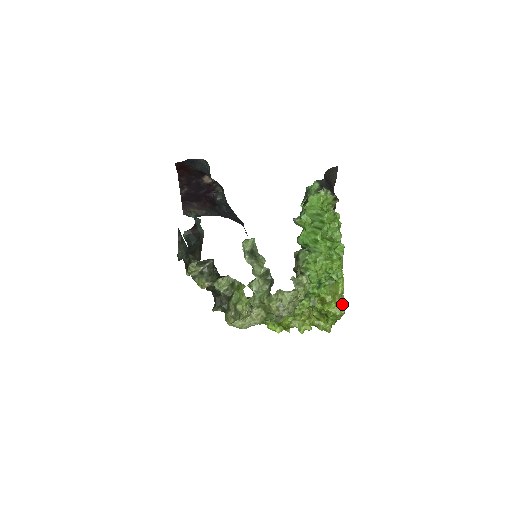
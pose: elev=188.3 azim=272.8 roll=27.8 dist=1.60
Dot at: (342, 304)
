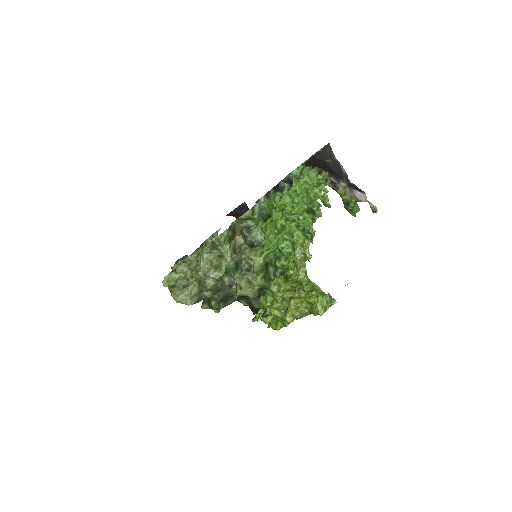
Dot at: (302, 265)
